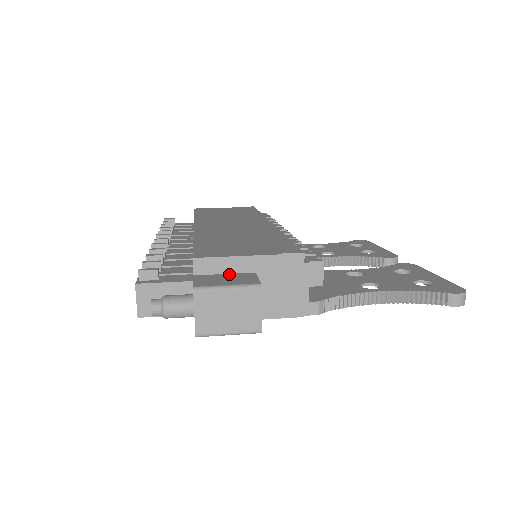
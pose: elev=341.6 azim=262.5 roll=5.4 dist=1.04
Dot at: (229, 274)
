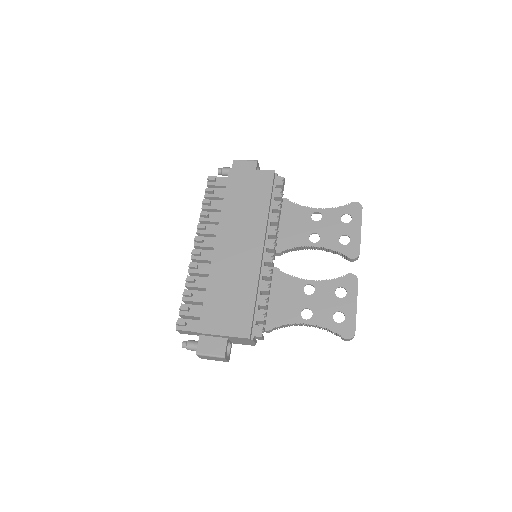
Dot at: (215, 338)
